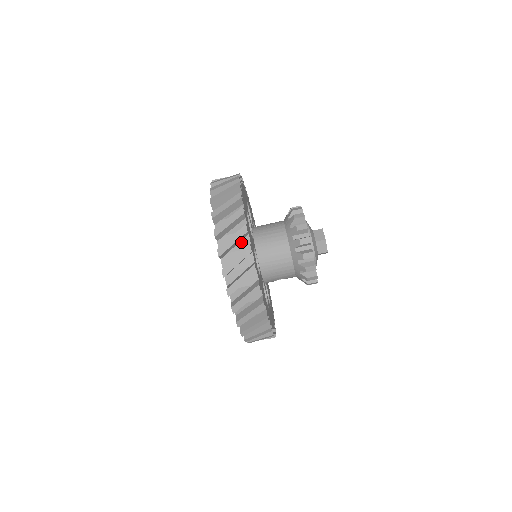
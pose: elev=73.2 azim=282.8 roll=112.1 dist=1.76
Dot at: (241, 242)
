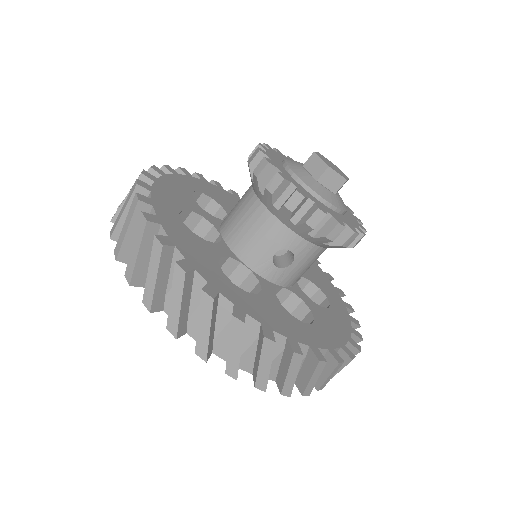
Dot at: occluded
